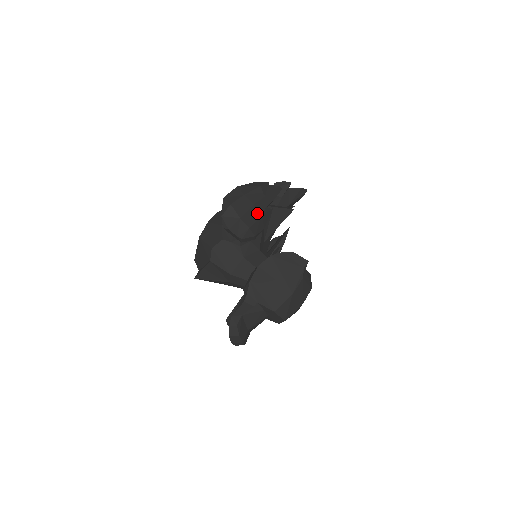
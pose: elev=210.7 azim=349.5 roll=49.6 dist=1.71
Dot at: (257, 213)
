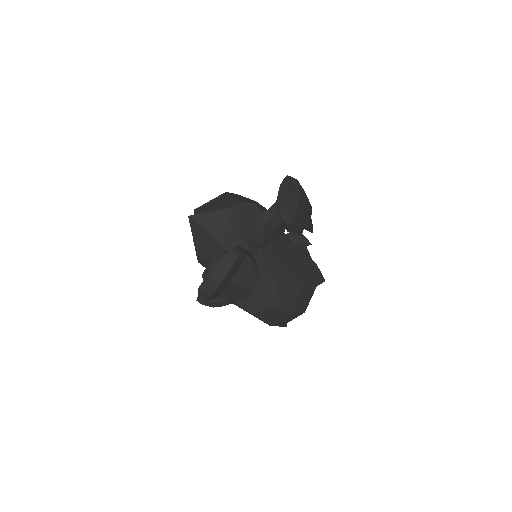
Dot at: (304, 212)
